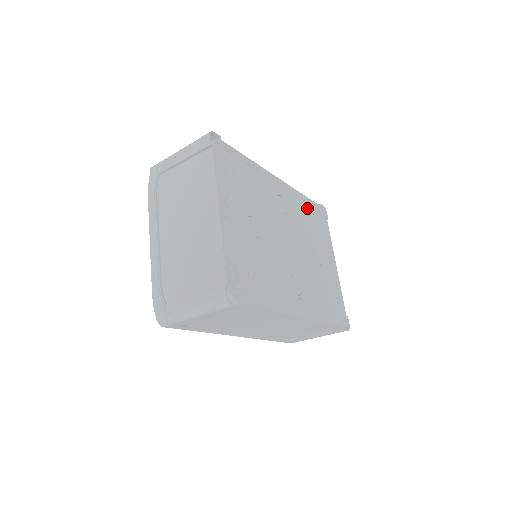
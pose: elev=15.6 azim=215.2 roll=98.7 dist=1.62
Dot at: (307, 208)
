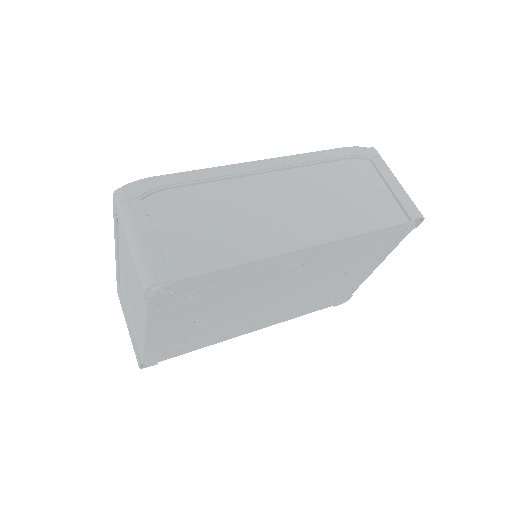
Dot at: (362, 243)
